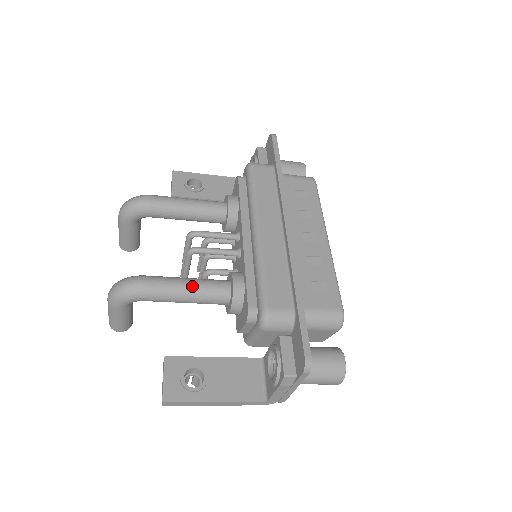
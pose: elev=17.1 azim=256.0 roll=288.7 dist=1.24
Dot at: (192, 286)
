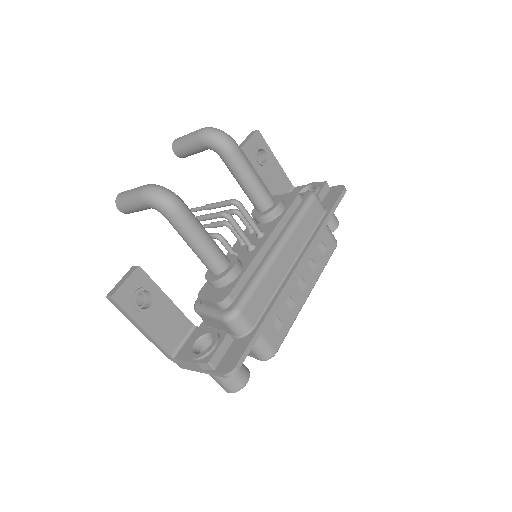
Dot at: (207, 243)
